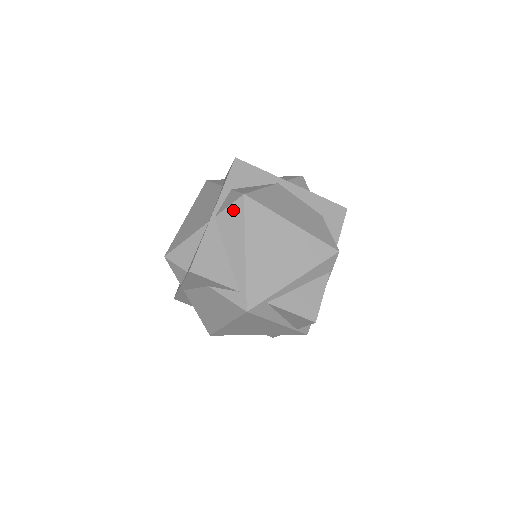
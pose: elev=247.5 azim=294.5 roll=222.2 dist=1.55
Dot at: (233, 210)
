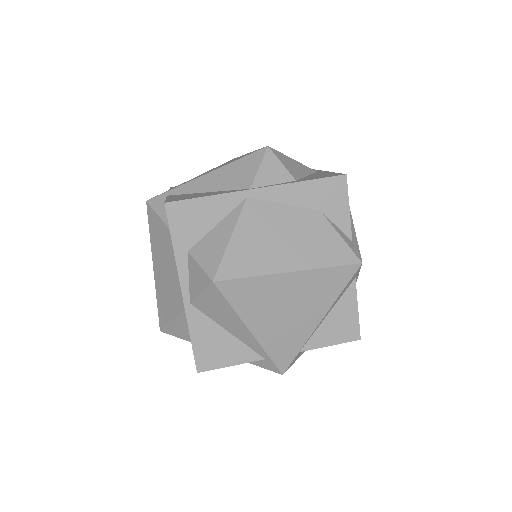
Dot at: occluded
